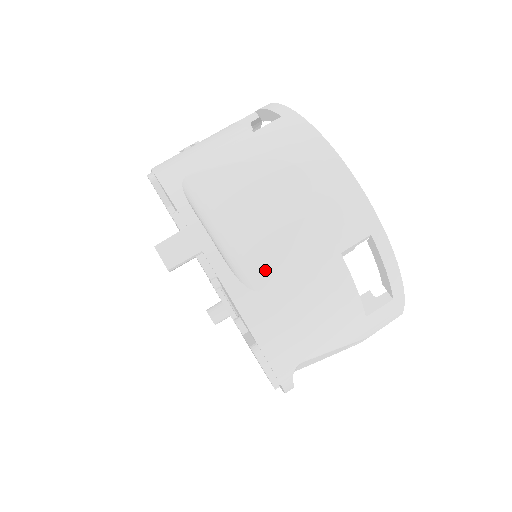
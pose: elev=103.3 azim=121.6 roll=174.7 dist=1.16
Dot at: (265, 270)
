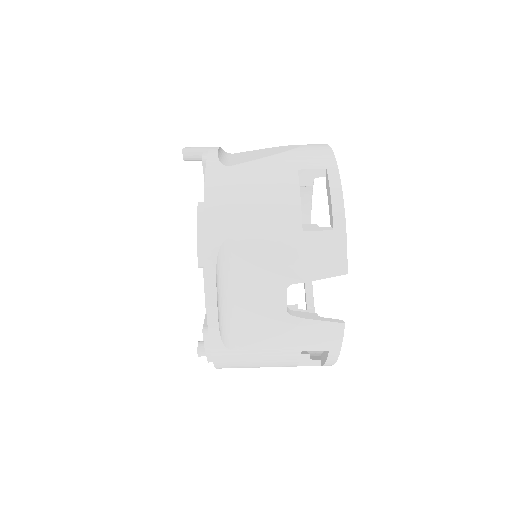
Dot at: (239, 163)
